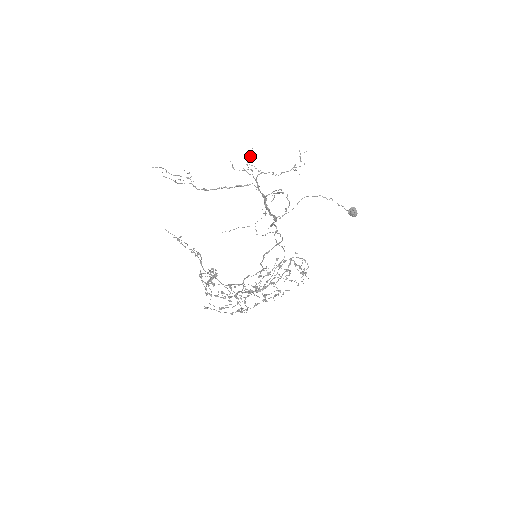
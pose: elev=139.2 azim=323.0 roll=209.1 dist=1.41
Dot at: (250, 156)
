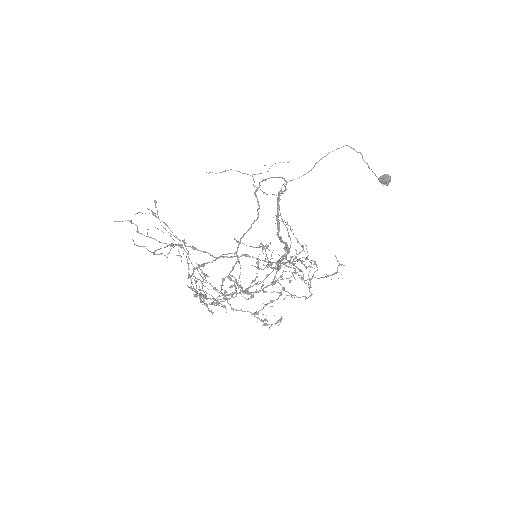
Dot at: (265, 246)
